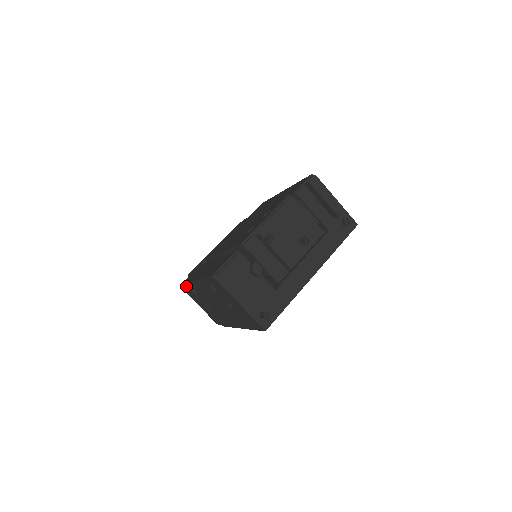
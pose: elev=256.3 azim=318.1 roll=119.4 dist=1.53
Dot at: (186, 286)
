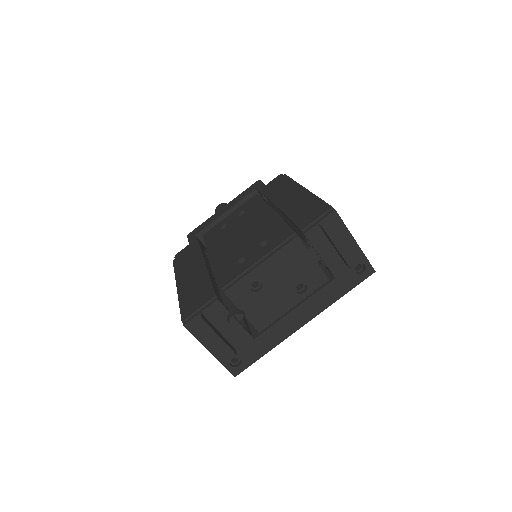
Dot at: occluded
